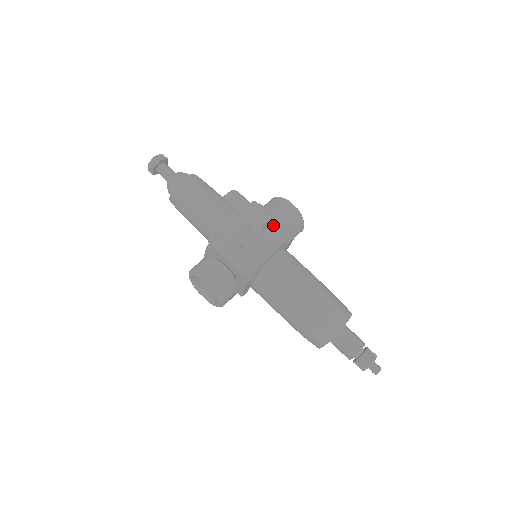
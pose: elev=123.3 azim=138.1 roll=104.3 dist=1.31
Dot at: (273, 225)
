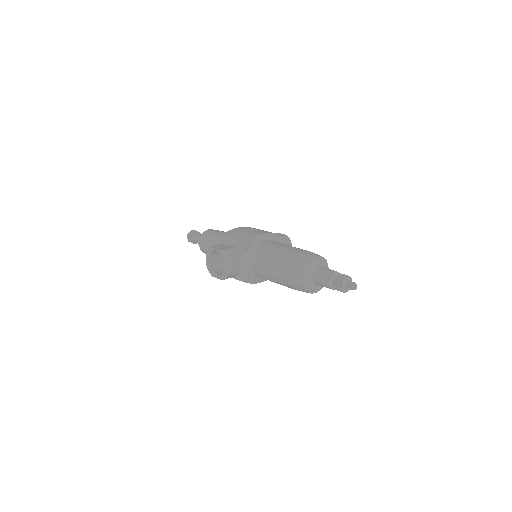
Dot at: occluded
